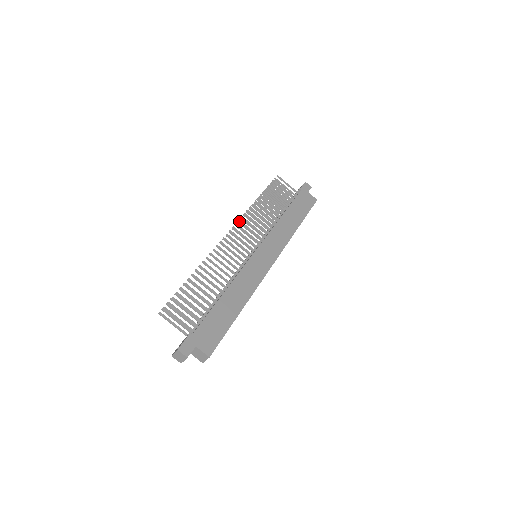
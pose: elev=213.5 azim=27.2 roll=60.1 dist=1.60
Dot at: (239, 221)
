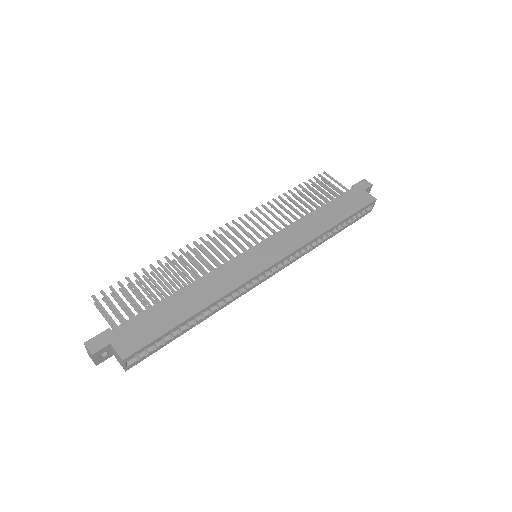
Dot at: (245, 215)
